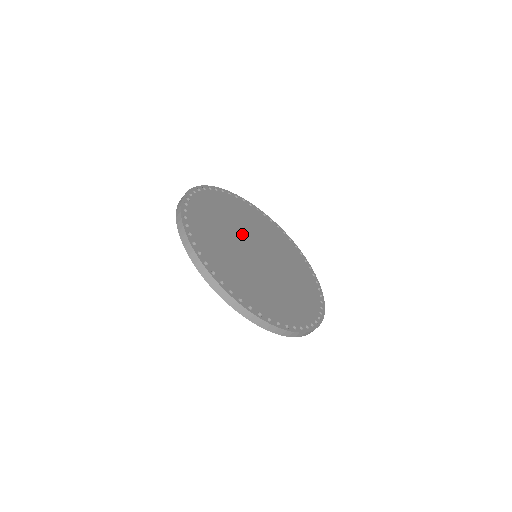
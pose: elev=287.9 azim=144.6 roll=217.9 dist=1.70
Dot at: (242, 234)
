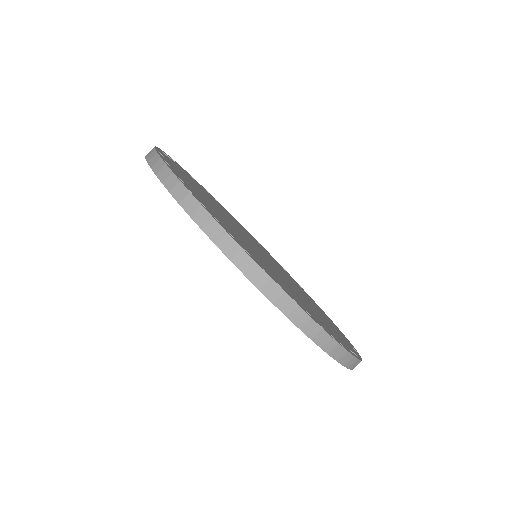
Dot at: occluded
